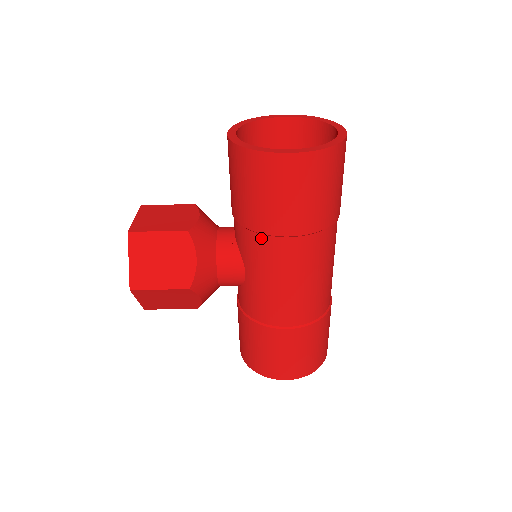
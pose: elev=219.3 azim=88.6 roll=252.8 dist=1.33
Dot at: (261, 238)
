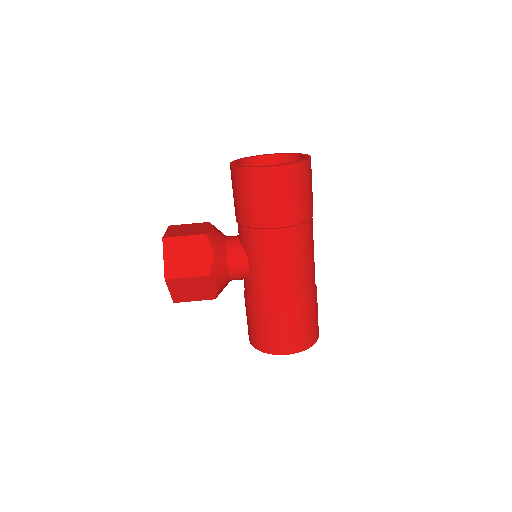
Dot at: (258, 232)
